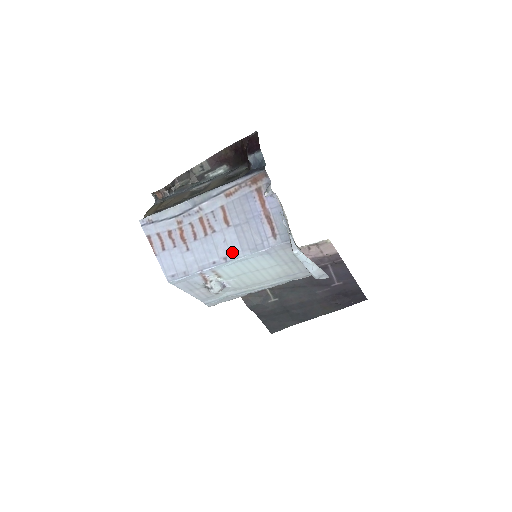
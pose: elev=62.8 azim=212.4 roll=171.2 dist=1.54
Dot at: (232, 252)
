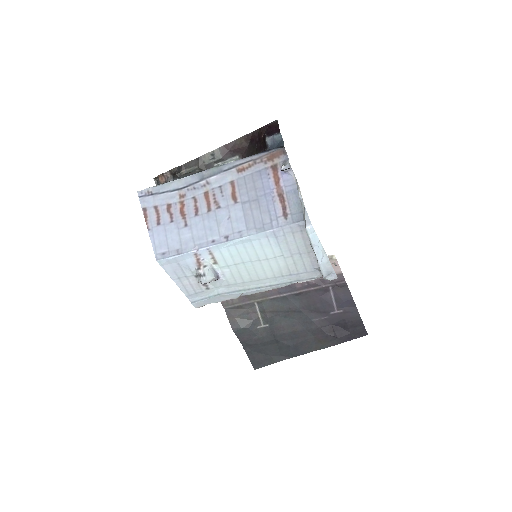
Dot at: (235, 230)
